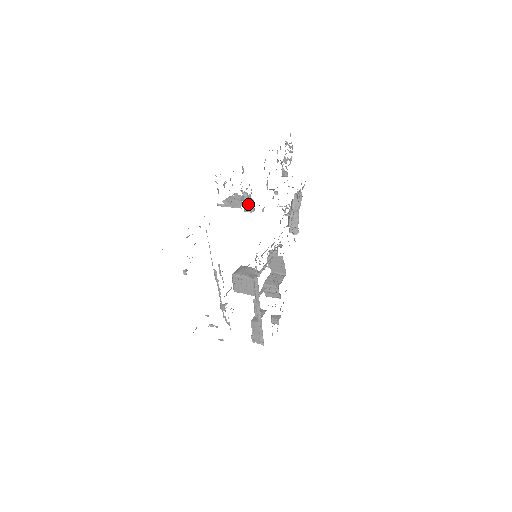
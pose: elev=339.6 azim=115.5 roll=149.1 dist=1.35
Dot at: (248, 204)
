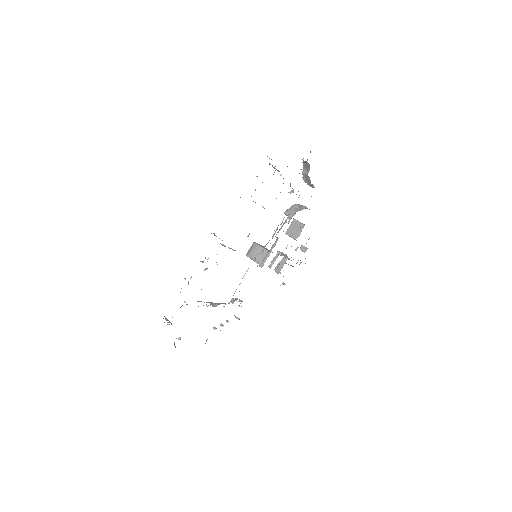
Dot at: (229, 248)
